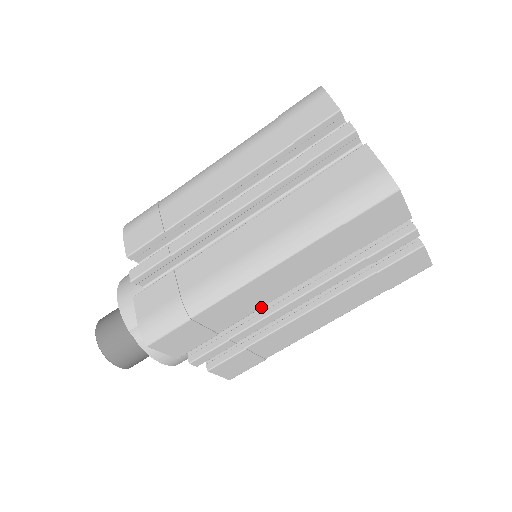
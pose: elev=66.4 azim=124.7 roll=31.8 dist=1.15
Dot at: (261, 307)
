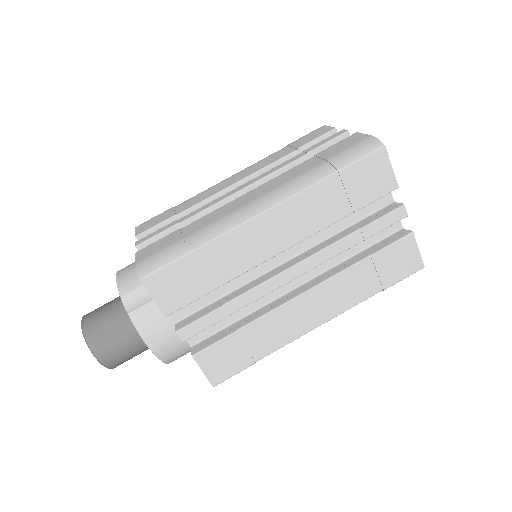
Dot at: (258, 264)
